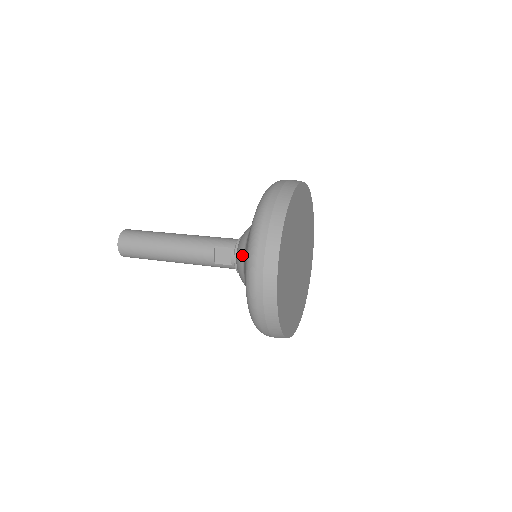
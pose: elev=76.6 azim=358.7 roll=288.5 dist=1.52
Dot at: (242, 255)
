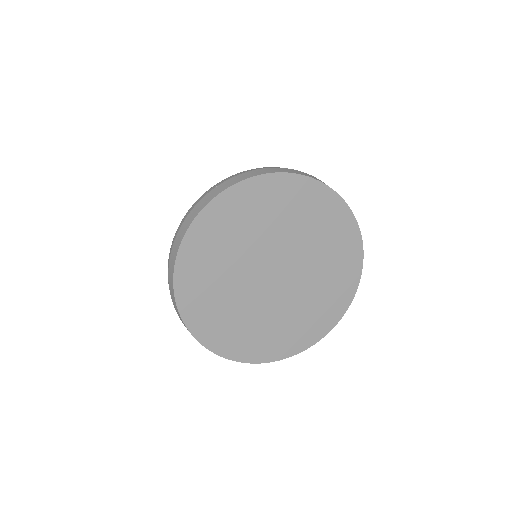
Dot at: occluded
